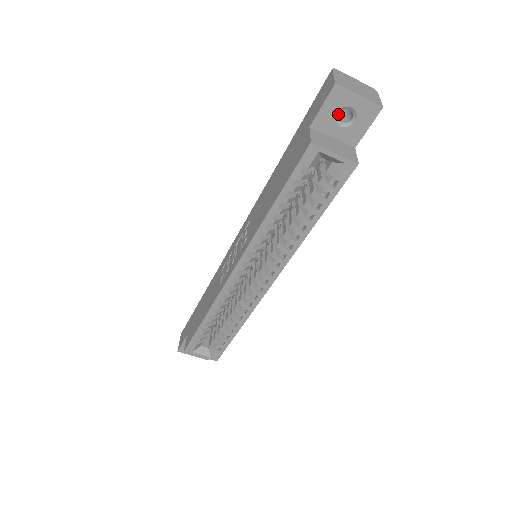
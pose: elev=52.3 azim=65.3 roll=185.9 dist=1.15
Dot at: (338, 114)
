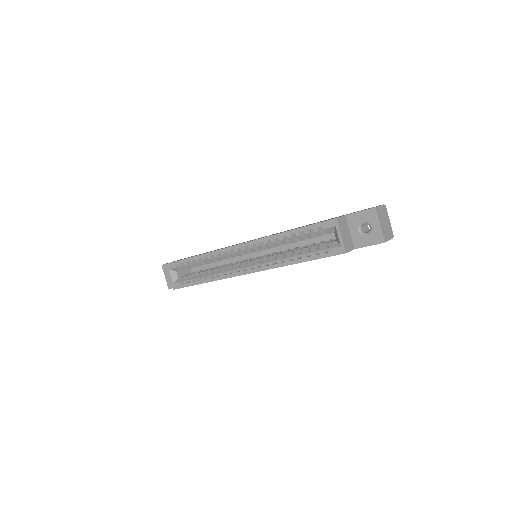
Dot at: (363, 223)
